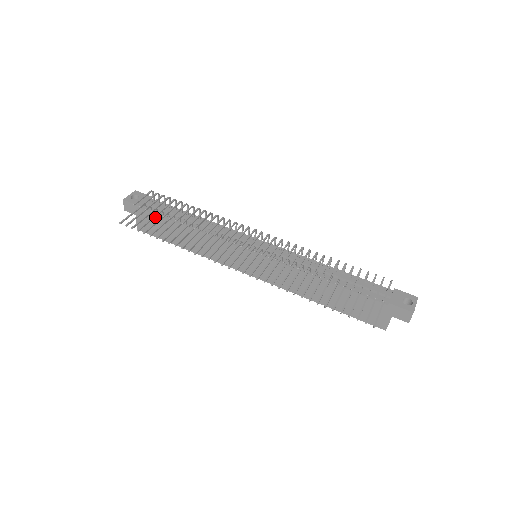
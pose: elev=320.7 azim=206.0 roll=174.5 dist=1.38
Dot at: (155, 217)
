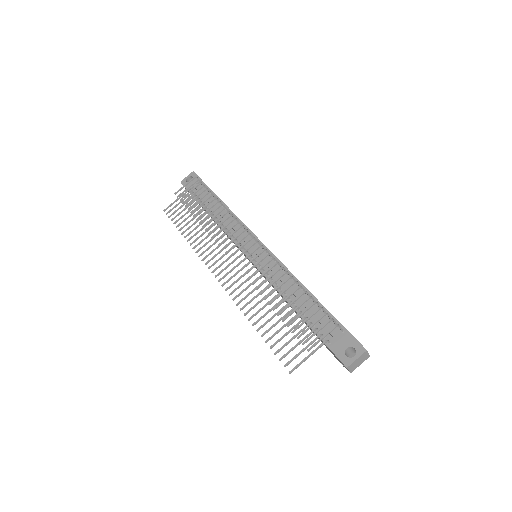
Dot at: occluded
